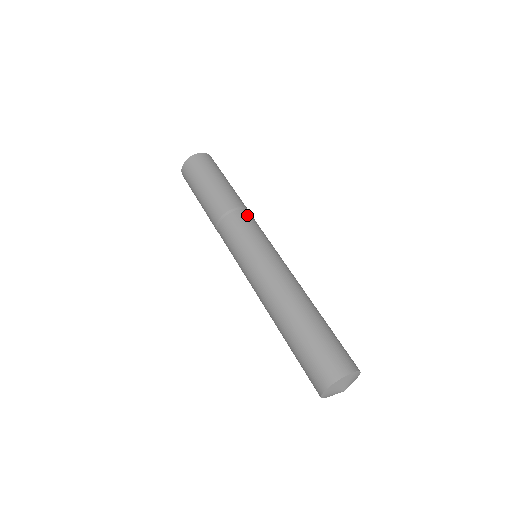
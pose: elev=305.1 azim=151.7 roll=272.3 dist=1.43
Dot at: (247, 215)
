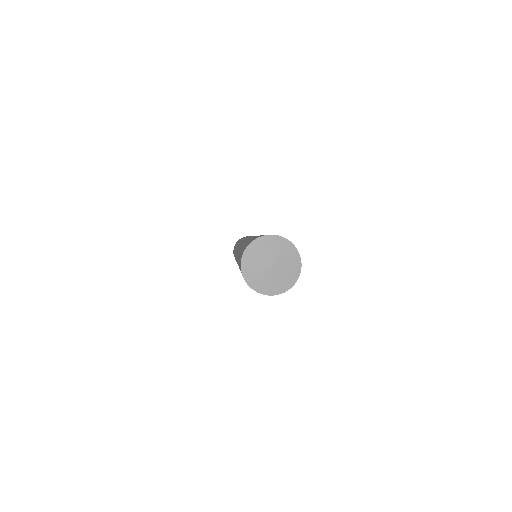
Dot at: occluded
